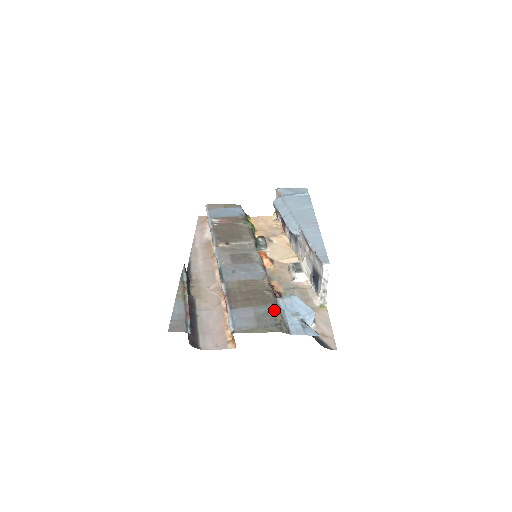
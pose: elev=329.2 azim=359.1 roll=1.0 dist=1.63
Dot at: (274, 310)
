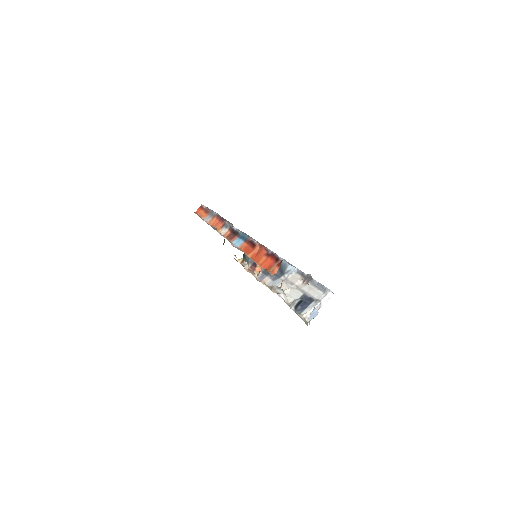
Dot at: occluded
